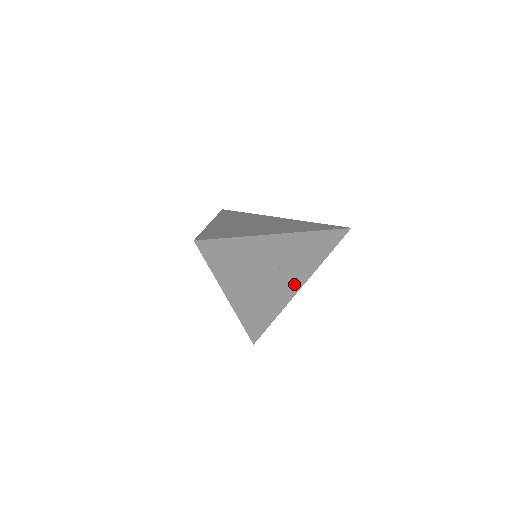
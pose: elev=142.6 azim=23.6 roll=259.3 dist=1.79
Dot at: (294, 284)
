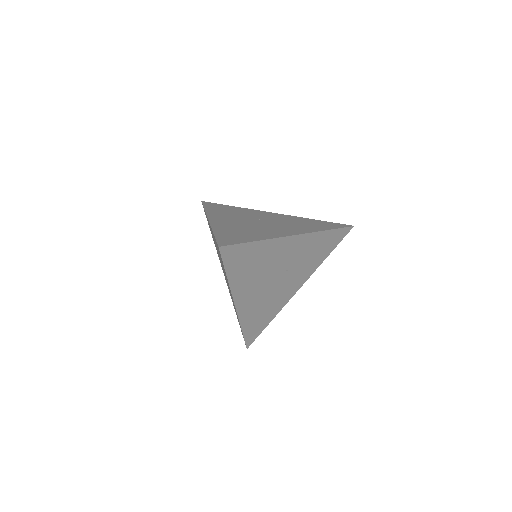
Dot at: (295, 285)
